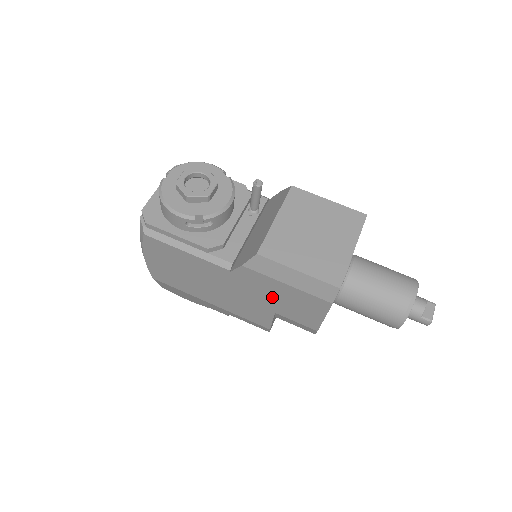
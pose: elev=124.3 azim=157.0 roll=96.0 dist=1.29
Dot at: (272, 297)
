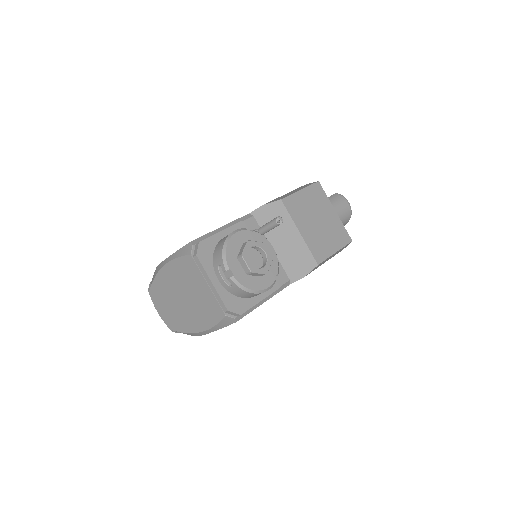
Dot at: occluded
